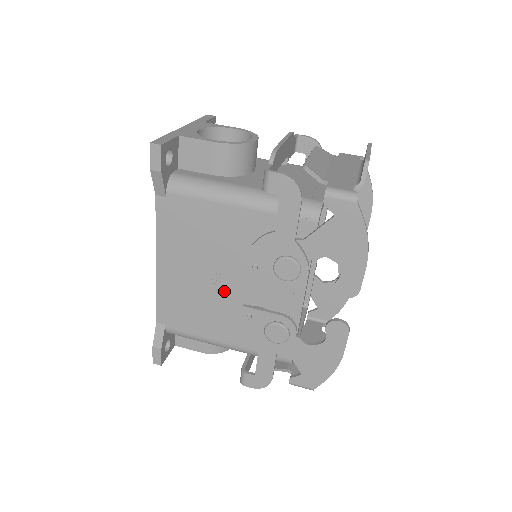
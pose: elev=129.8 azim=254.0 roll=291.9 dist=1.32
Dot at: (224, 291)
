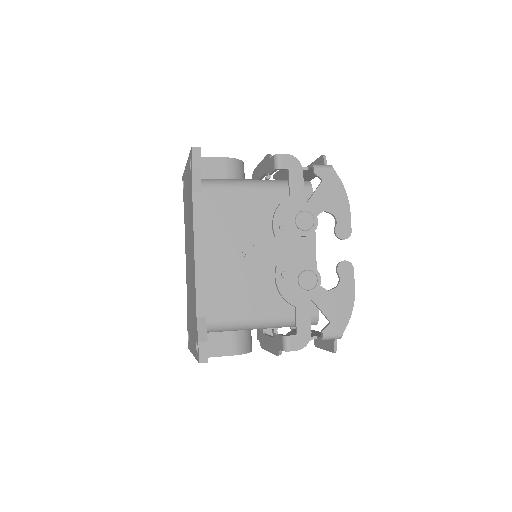
Dot at: (255, 264)
